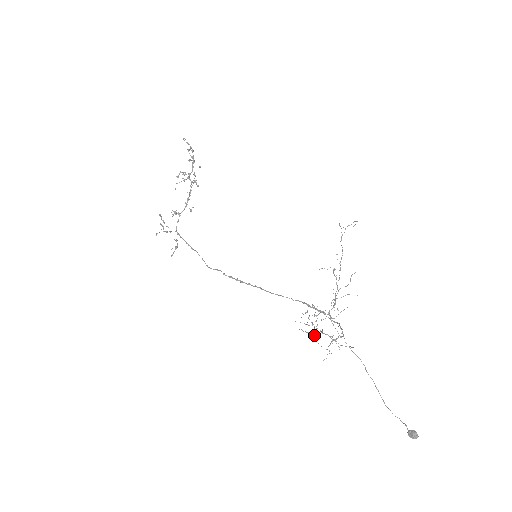
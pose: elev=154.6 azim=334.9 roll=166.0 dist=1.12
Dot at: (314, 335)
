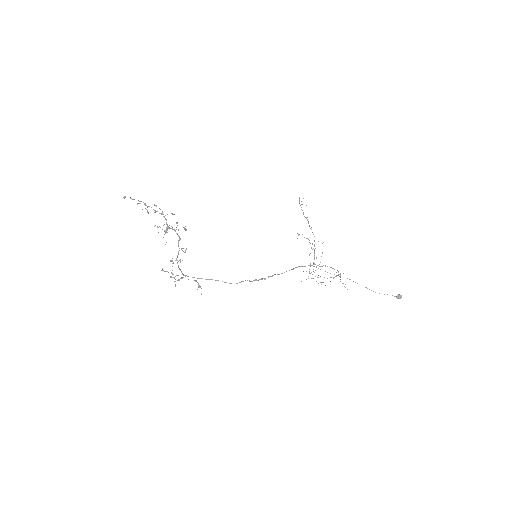
Dot at: occluded
